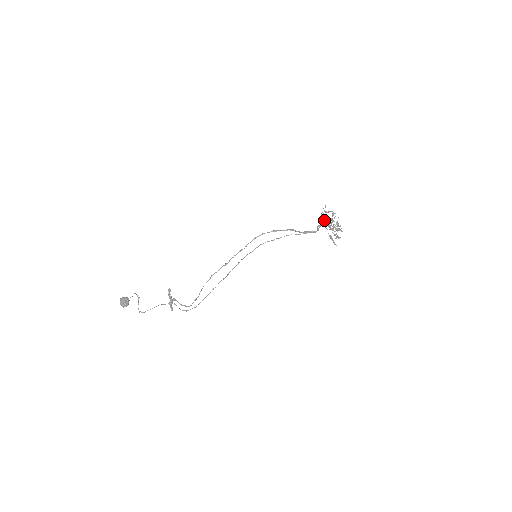
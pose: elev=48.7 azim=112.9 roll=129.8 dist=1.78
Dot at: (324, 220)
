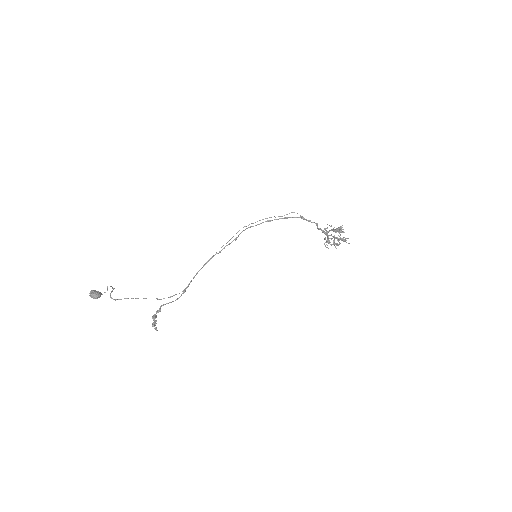
Dot at: (327, 239)
